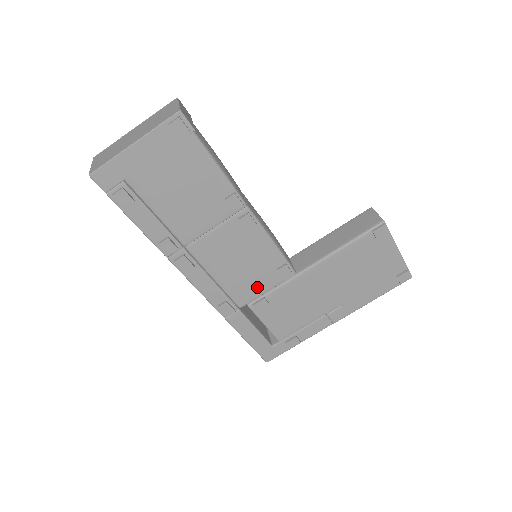
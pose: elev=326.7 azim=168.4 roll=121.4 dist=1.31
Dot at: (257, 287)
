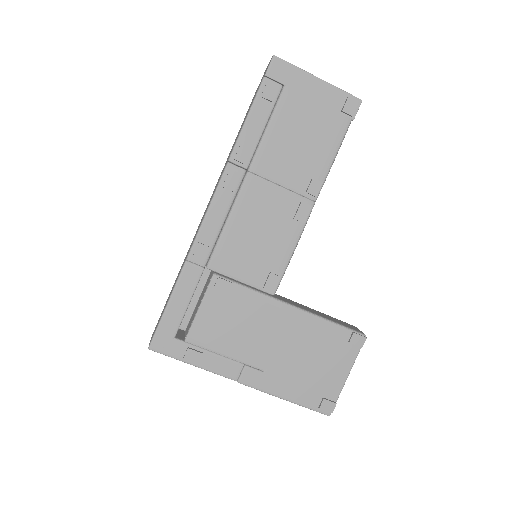
Dot at: (240, 268)
